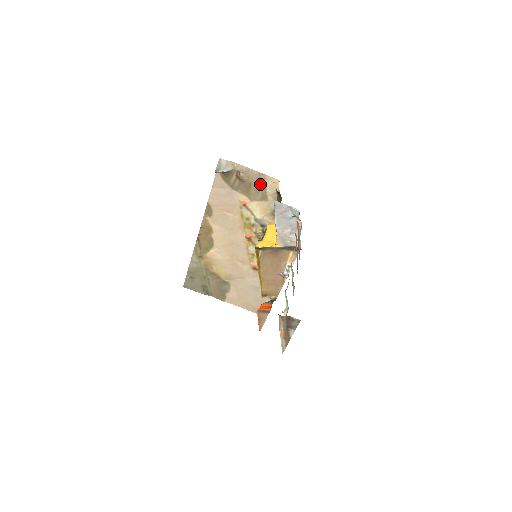
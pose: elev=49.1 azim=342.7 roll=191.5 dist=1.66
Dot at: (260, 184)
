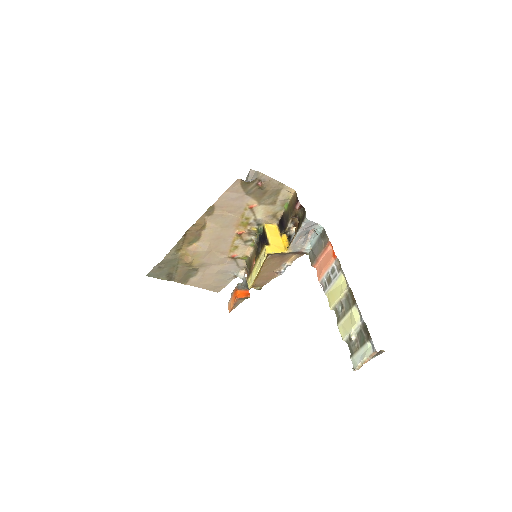
Dot at: (275, 192)
